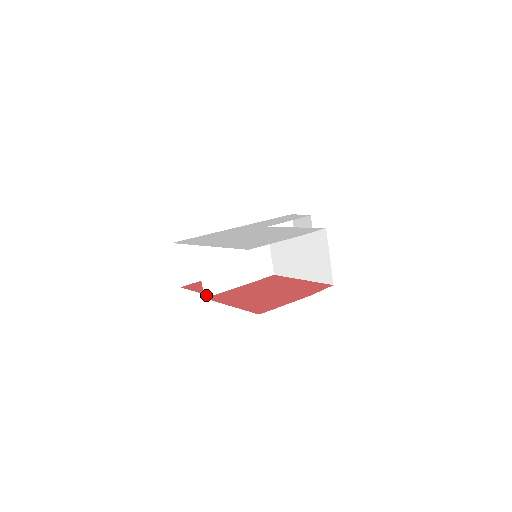
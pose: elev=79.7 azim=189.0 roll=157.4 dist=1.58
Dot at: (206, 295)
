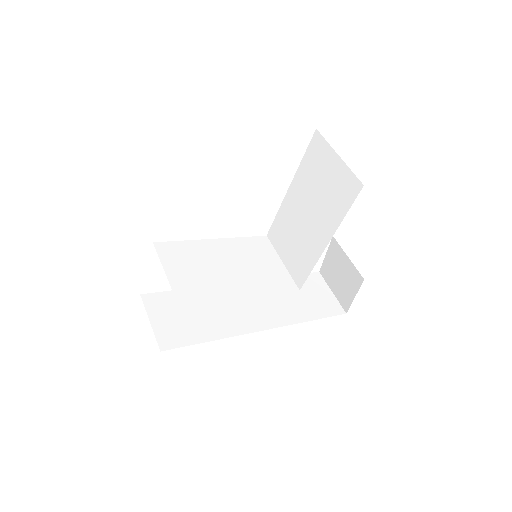
Dot at: (182, 305)
